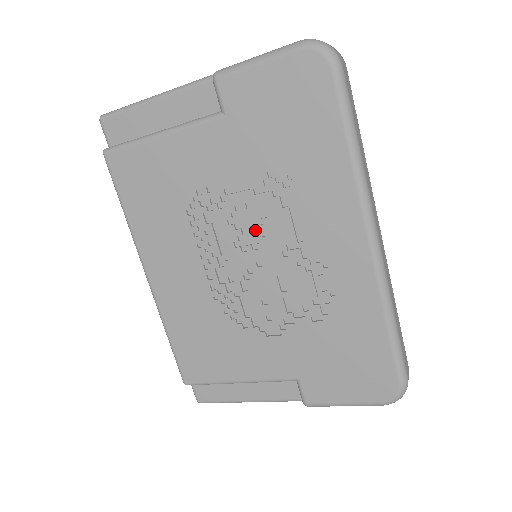
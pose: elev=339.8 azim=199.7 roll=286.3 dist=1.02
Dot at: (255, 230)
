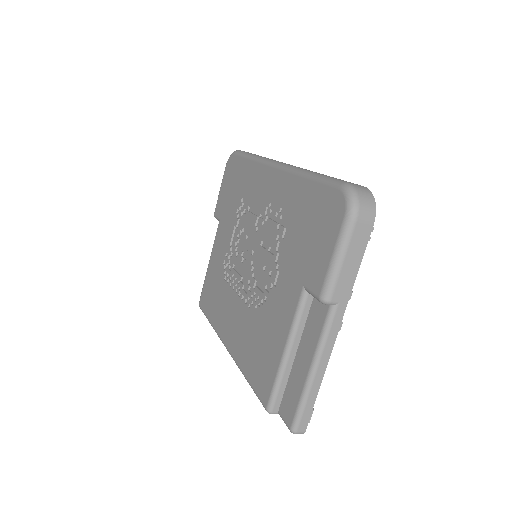
Dot at: (246, 242)
